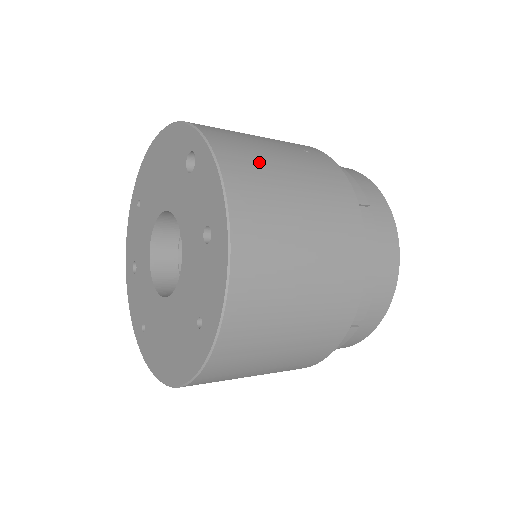
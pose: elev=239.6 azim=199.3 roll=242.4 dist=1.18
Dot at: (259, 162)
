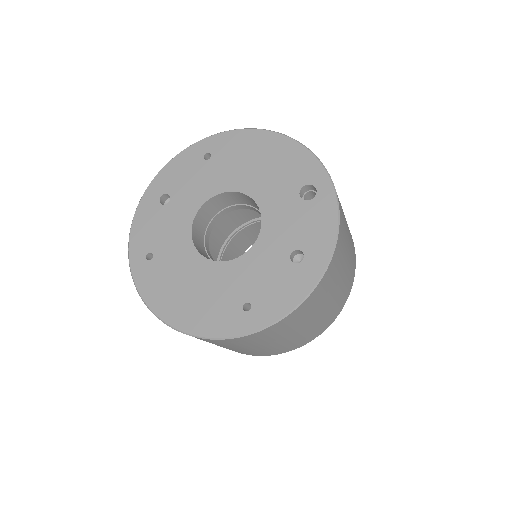
Dot at: (345, 228)
